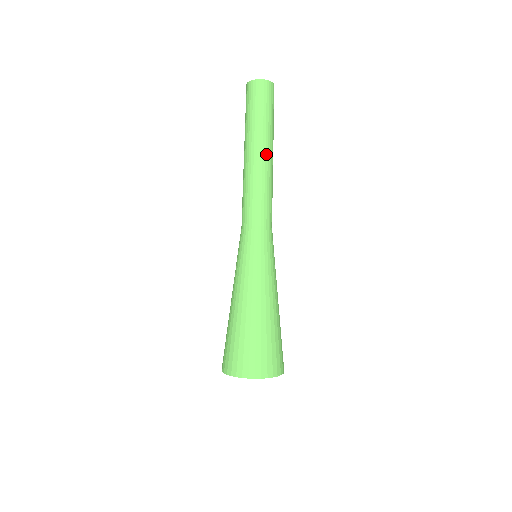
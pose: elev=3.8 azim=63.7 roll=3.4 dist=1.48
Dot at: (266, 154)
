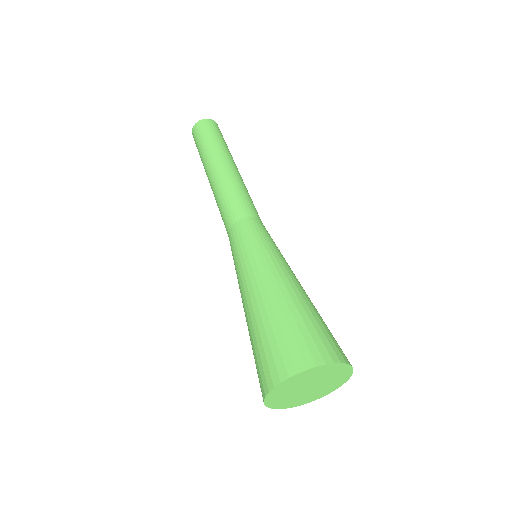
Dot at: (228, 164)
